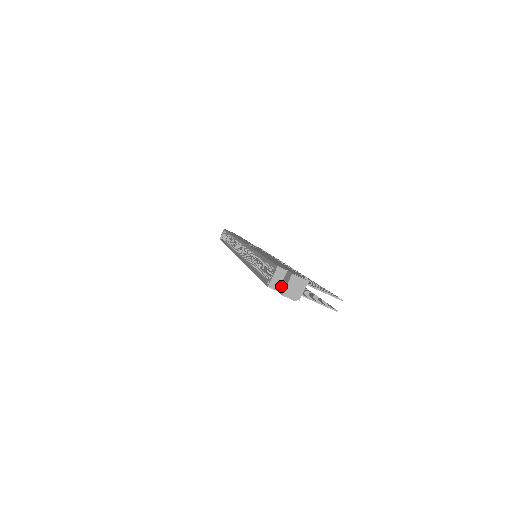
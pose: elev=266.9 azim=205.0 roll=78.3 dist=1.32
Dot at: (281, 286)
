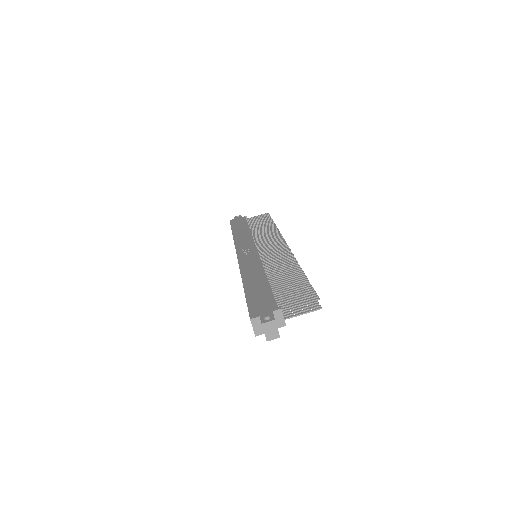
Dot at: (263, 331)
